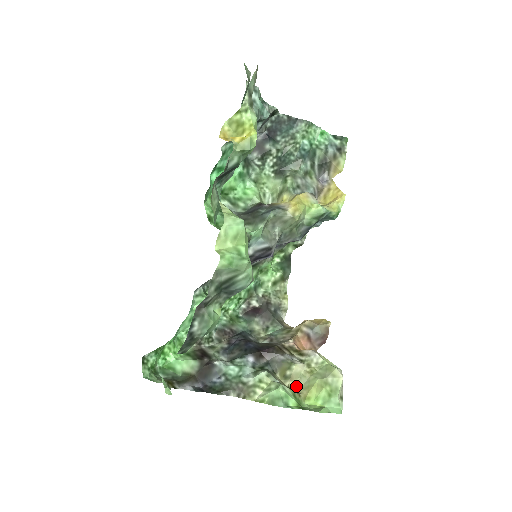
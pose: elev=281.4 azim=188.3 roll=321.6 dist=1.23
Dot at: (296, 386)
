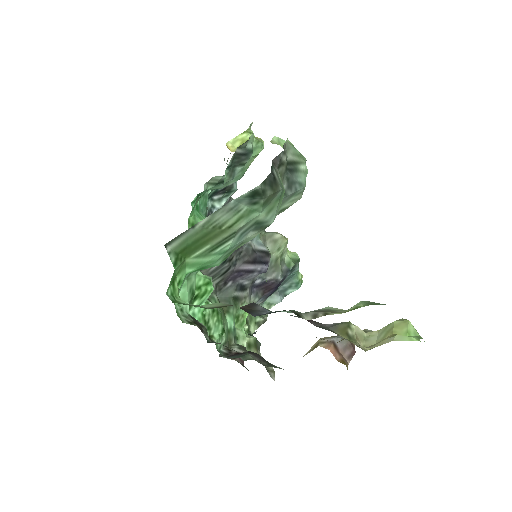
Dot at: (367, 347)
